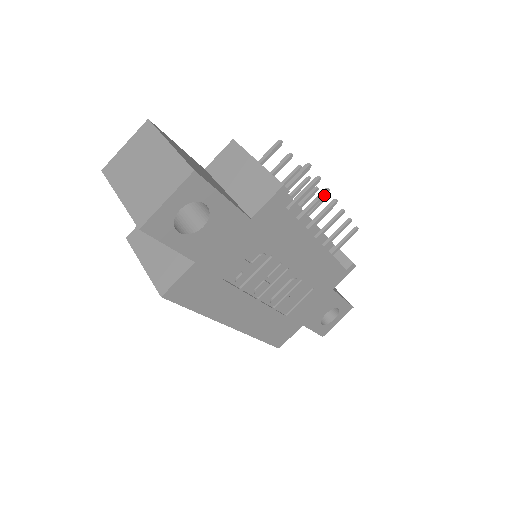
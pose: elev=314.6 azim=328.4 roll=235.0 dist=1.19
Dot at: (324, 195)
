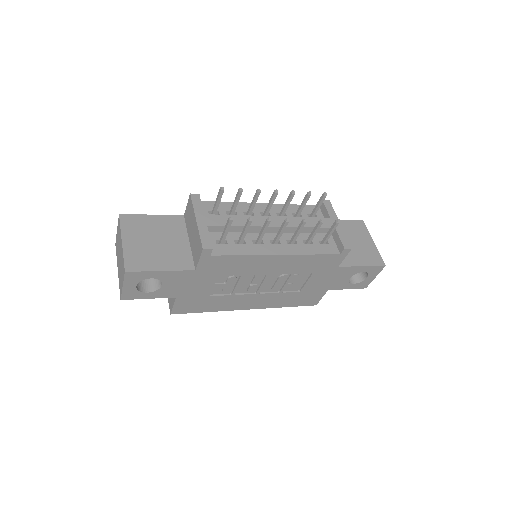
Dot at: (268, 224)
